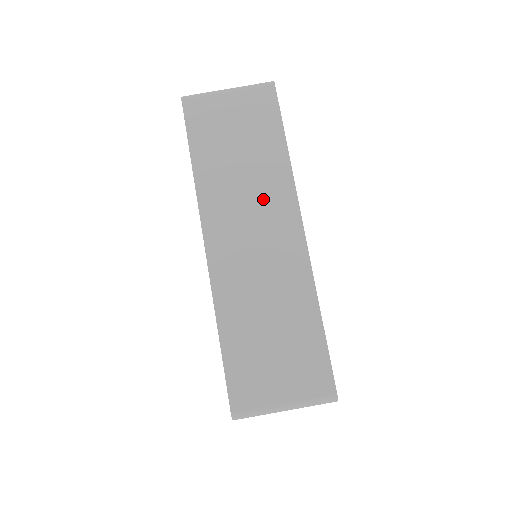
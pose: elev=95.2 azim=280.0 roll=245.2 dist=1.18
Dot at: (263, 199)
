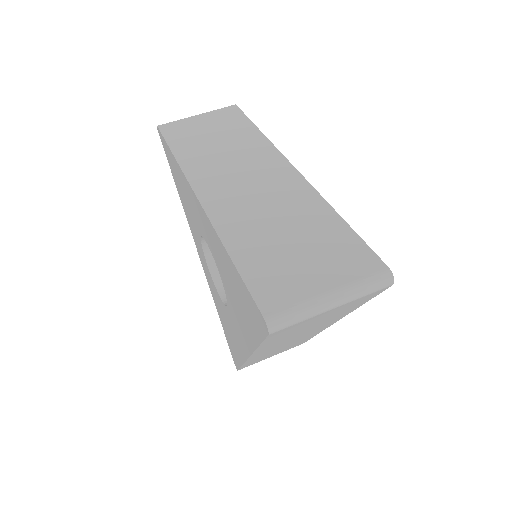
Dot at: (246, 158)
